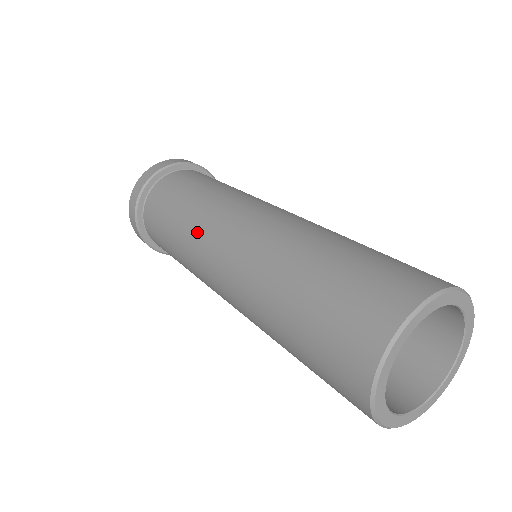
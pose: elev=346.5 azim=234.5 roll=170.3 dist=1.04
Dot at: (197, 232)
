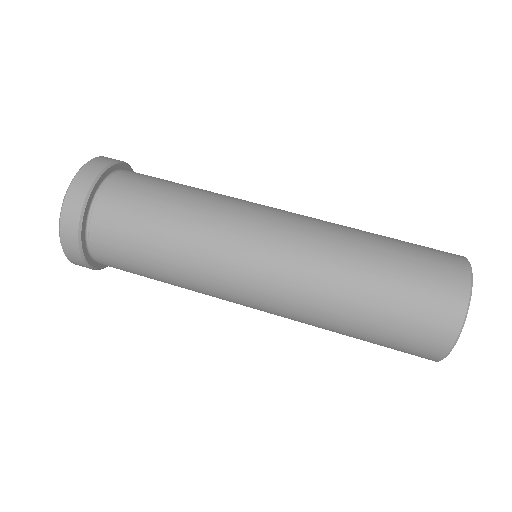
Dot at: (212, 256)
